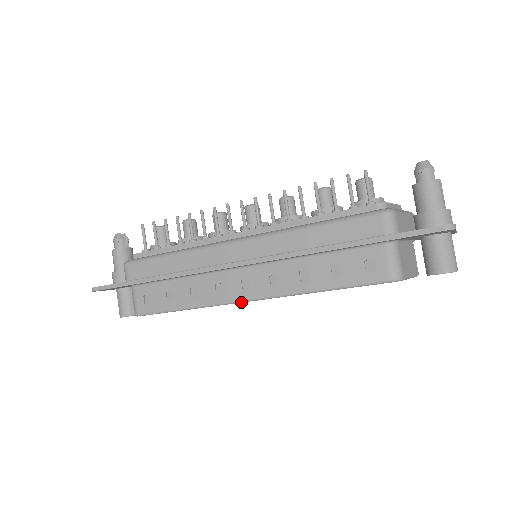
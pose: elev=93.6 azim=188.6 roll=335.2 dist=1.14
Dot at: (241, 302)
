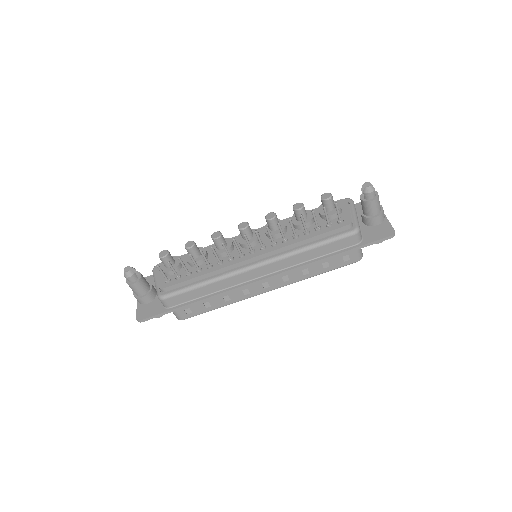
Dot at: occluded
